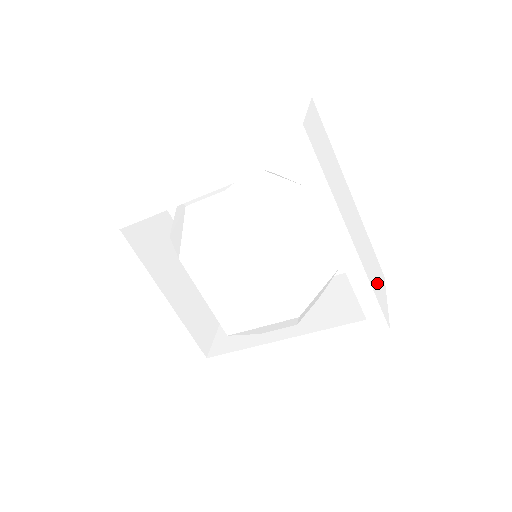
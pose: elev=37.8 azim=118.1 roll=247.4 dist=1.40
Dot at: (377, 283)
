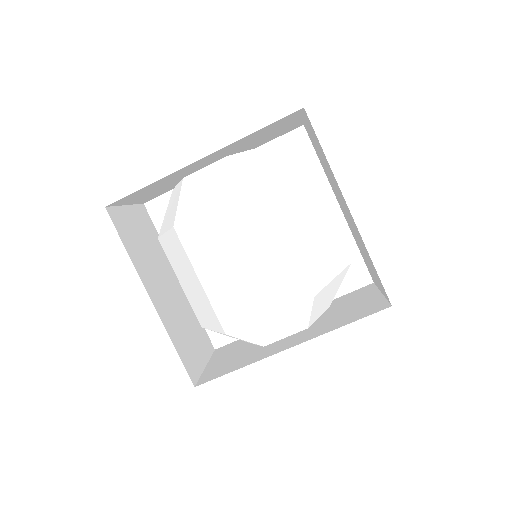
Dot at: occluded
